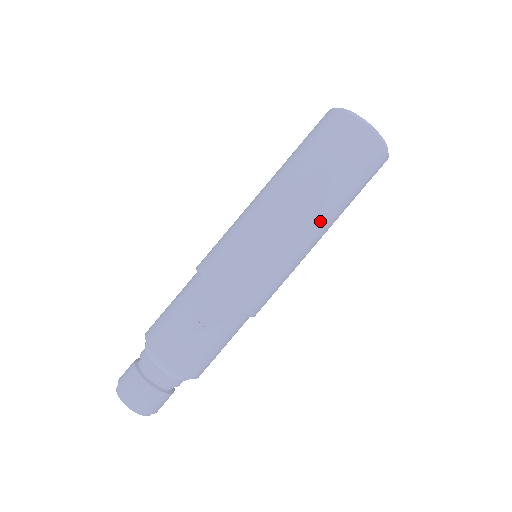
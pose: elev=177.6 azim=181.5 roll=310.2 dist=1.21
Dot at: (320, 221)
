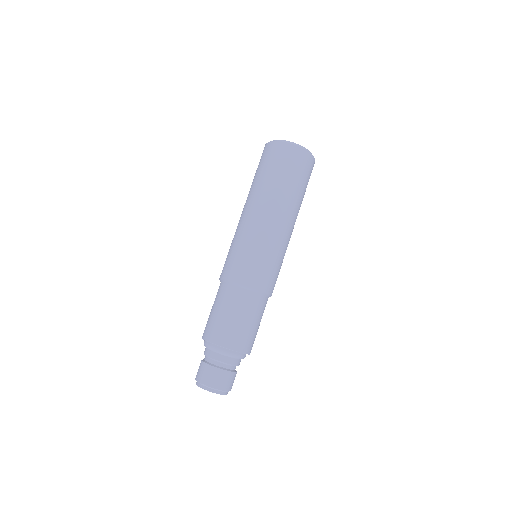
Dot at: (294, 218)
